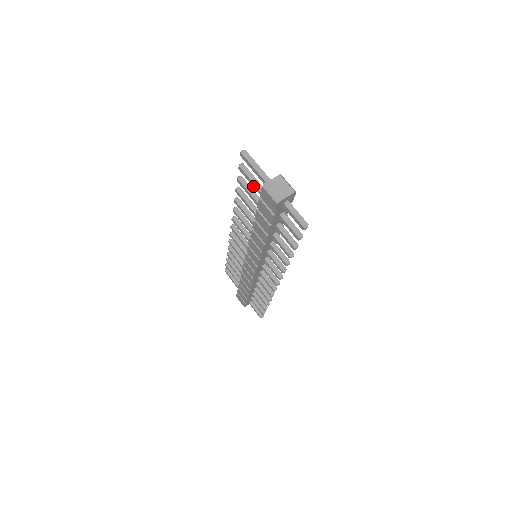
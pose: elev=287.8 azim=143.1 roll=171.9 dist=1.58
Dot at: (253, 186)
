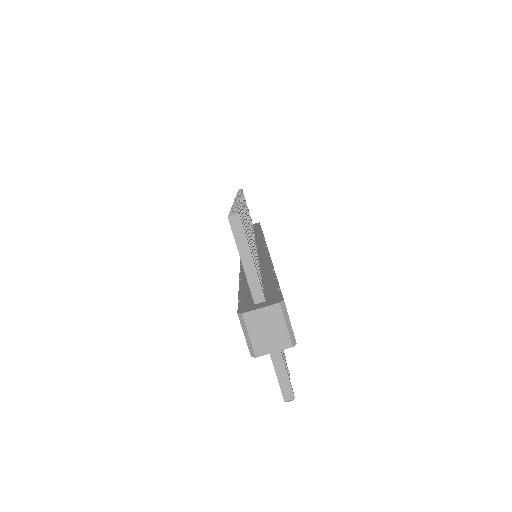
Dot at: occluded
